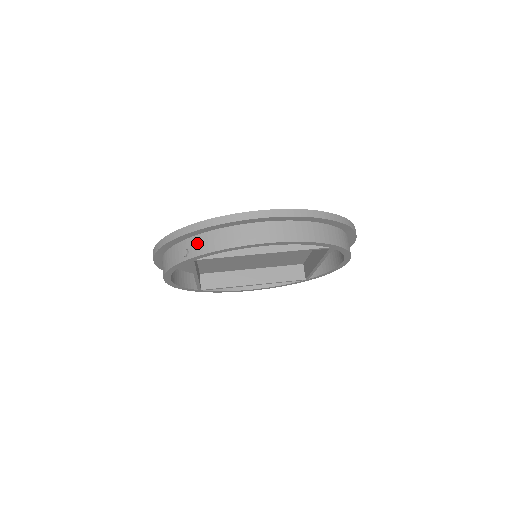
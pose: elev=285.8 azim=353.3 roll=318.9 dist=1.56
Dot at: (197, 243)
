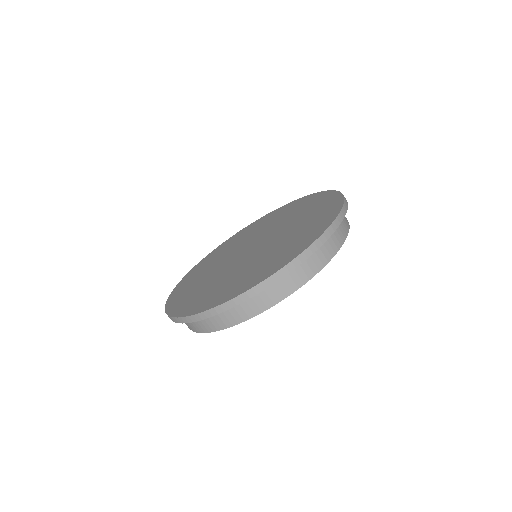
Dot at: occluded
